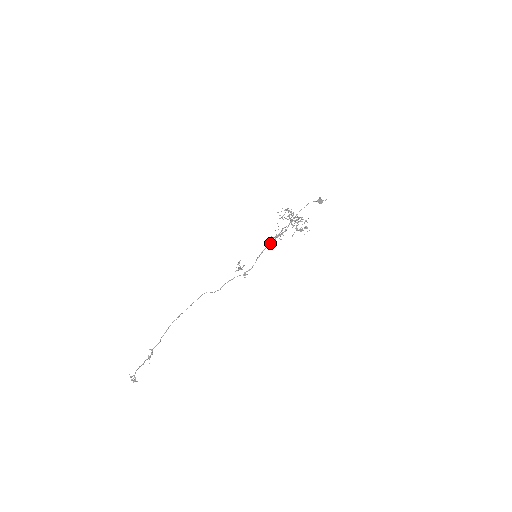
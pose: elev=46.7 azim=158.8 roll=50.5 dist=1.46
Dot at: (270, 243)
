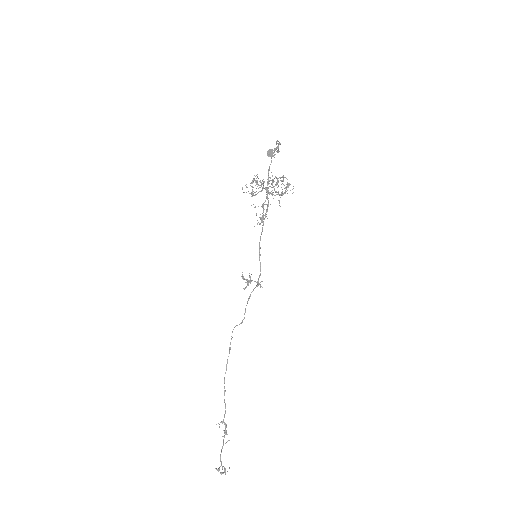
Dot at: occluded
